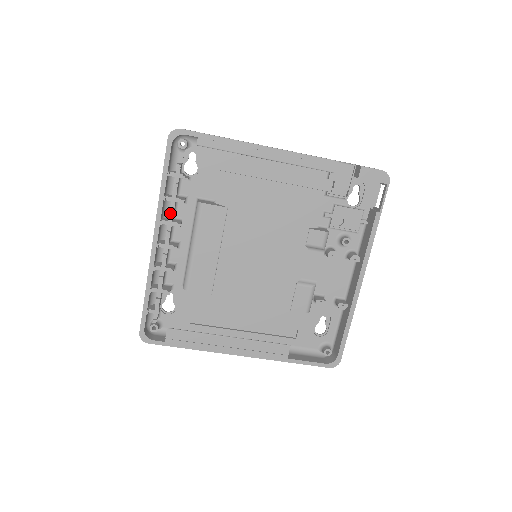
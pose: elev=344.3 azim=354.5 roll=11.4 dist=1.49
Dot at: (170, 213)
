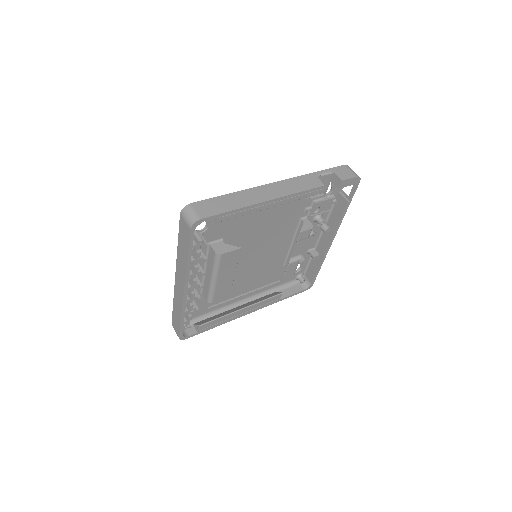
Dot at: (196, 271)
